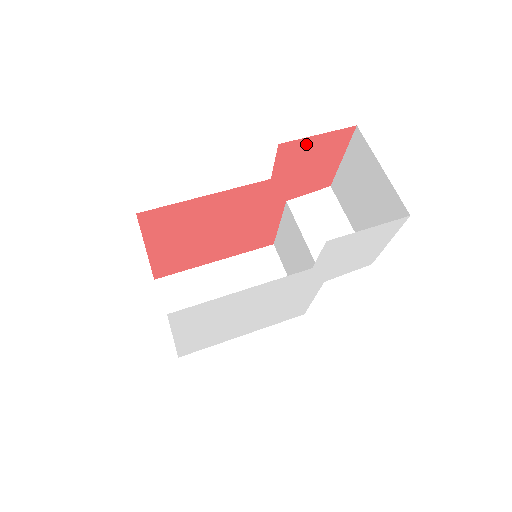
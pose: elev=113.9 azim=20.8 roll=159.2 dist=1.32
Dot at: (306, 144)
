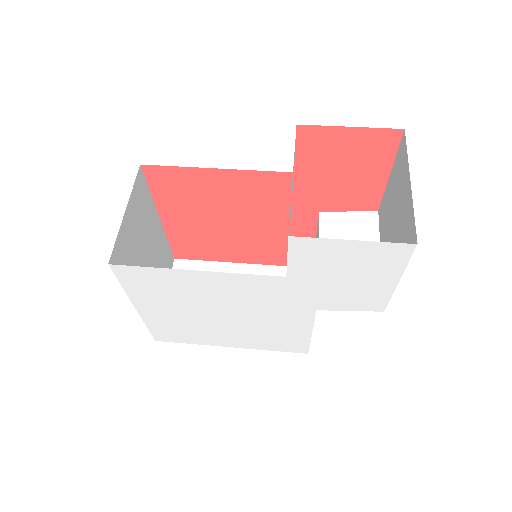
Dot at: (335, 136)
